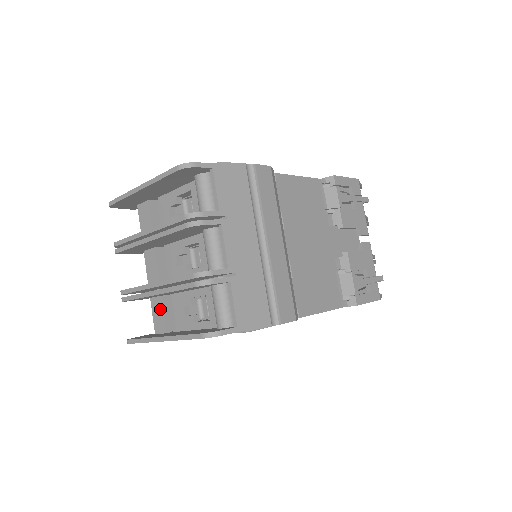
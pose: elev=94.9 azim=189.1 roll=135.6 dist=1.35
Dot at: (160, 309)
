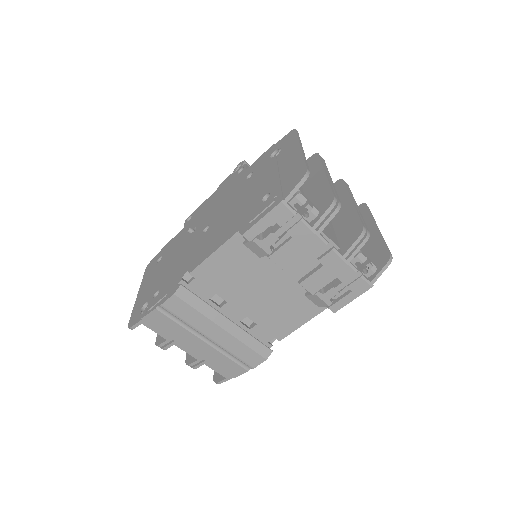
Dot at: occluded
